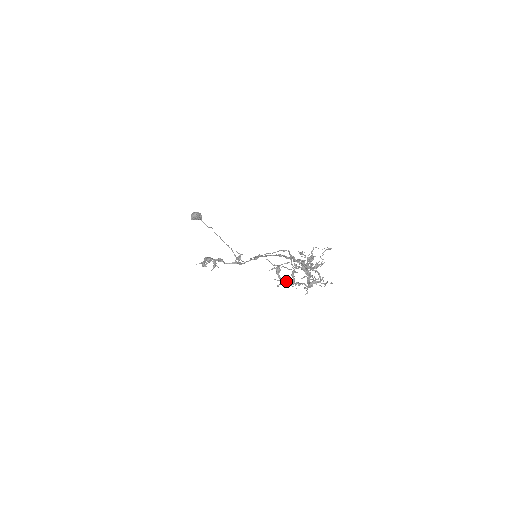
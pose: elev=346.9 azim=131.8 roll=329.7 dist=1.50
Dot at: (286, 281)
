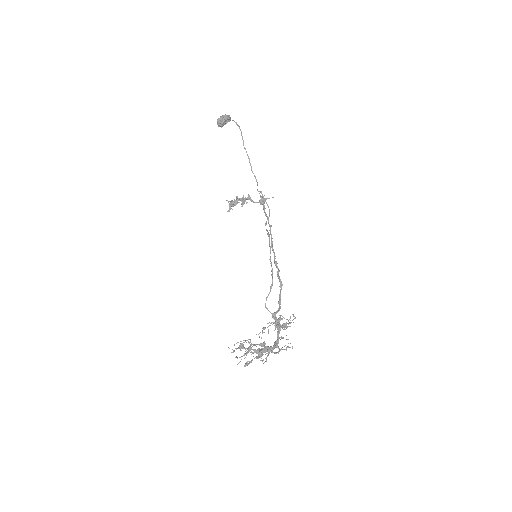
Dot at: (249, 351)
